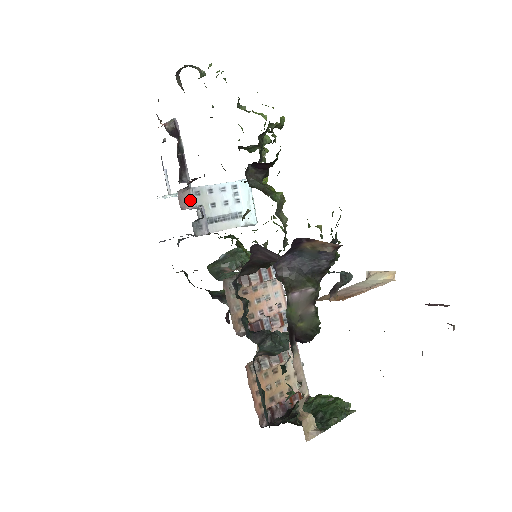
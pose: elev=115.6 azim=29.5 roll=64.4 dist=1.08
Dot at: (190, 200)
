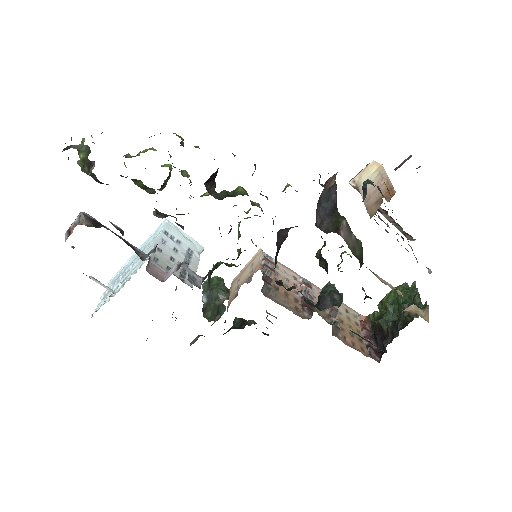
Dot at: (158, 269)
